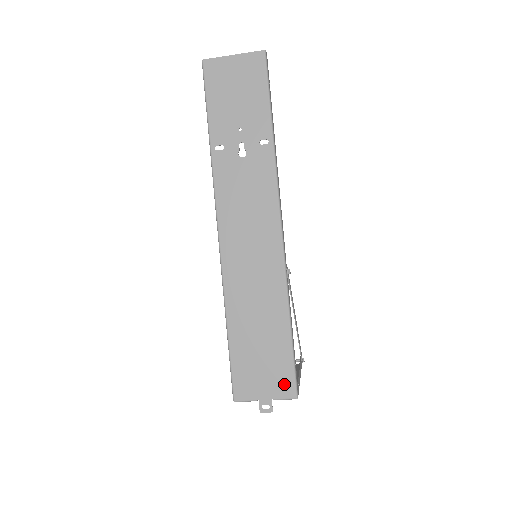
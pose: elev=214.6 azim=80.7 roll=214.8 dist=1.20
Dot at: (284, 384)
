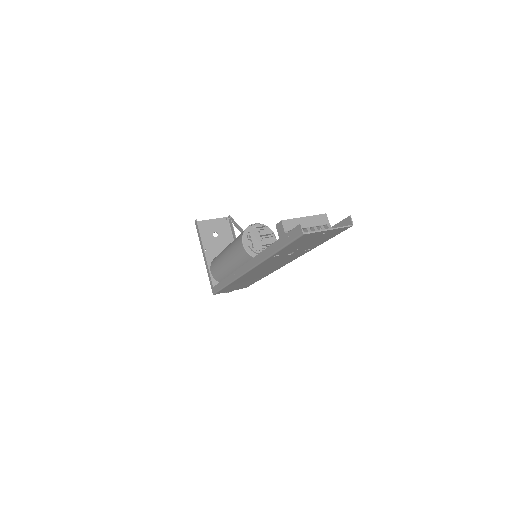
Dot at: (244, 287)
